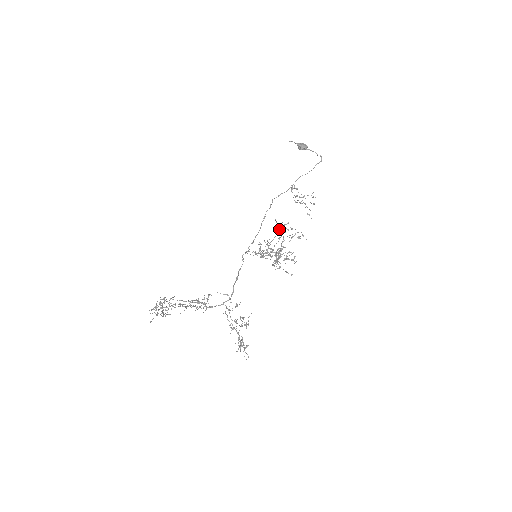
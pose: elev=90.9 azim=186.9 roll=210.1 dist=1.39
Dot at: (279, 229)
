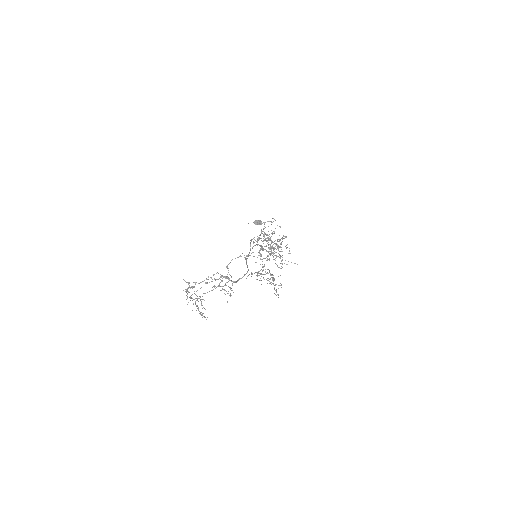
Dot at: (264, 240)
